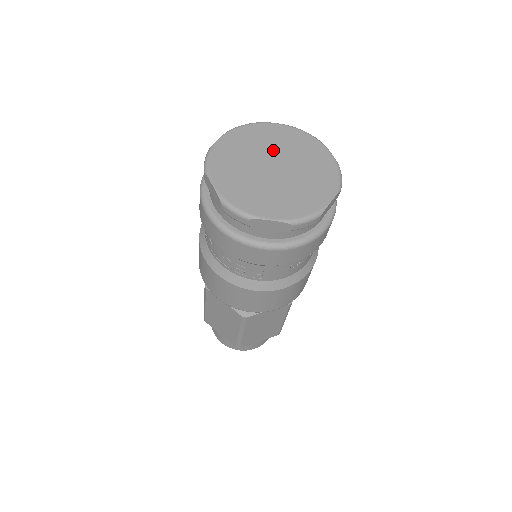
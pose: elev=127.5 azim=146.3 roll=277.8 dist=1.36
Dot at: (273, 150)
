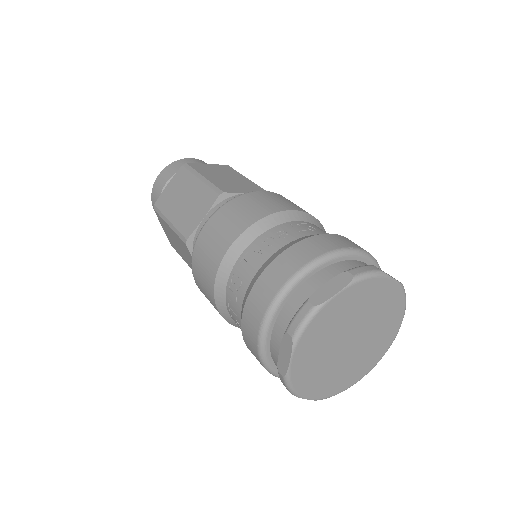
Dot at: (366, 319)
